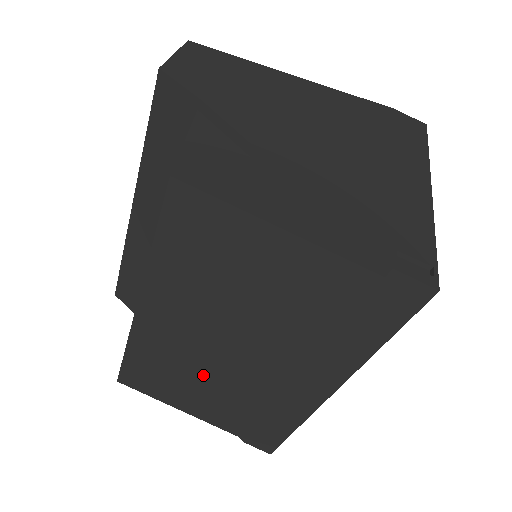
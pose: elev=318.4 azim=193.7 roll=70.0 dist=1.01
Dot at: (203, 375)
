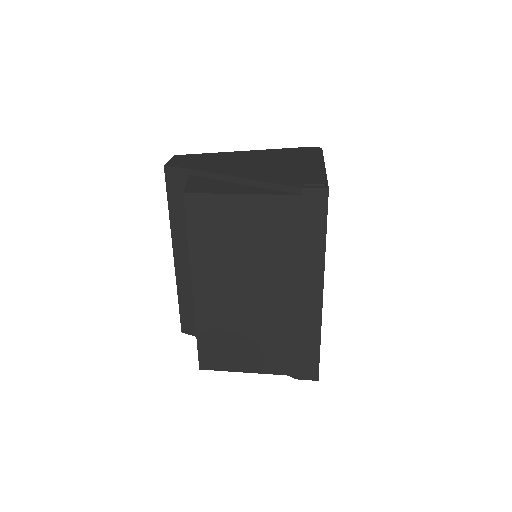
Dot at: (247, 327)
